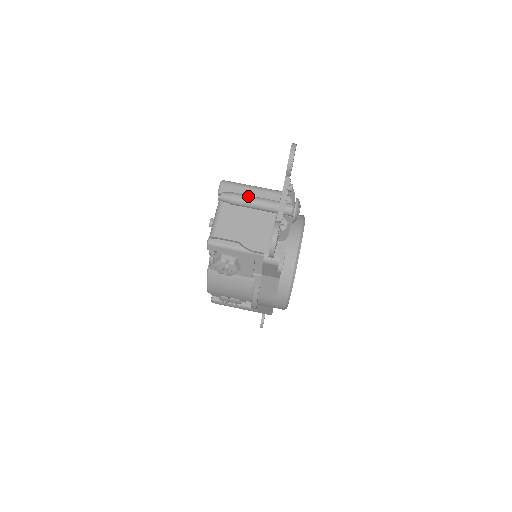
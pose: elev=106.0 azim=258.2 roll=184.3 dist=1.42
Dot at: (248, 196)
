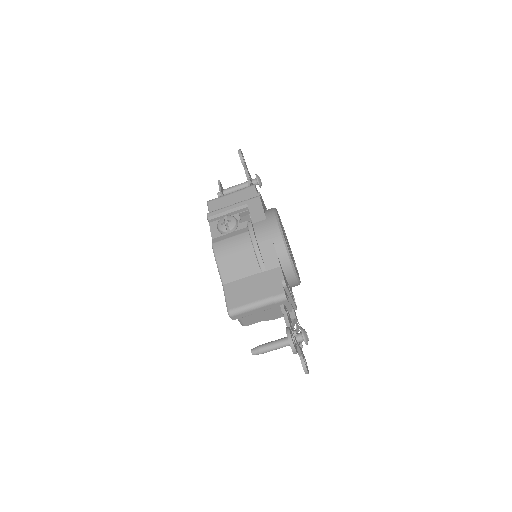
Dot at: (271, 350)
